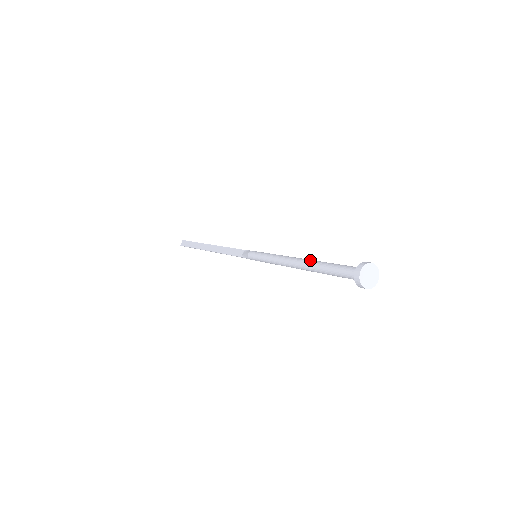
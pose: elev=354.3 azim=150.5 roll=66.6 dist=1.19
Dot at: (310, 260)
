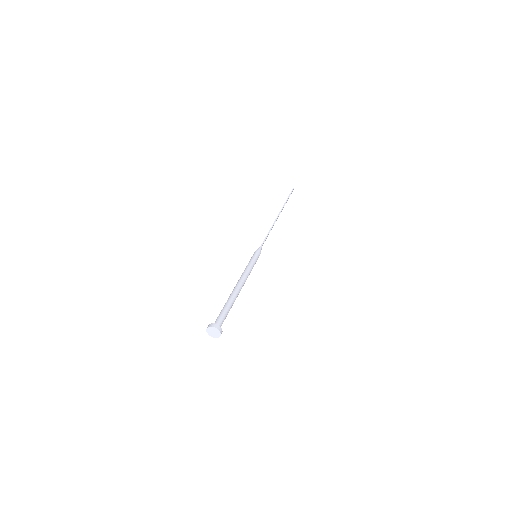
Dot at: (232, 293)
